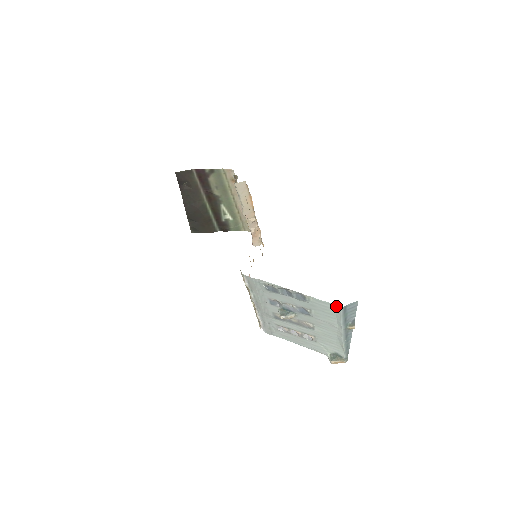
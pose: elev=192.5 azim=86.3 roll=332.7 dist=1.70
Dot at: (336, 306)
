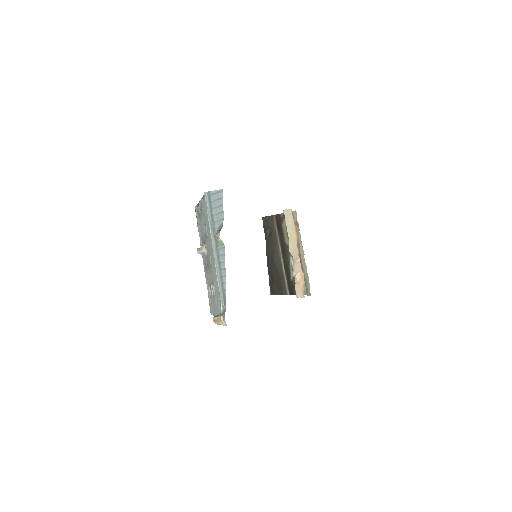
Dot at: (205, 194)
